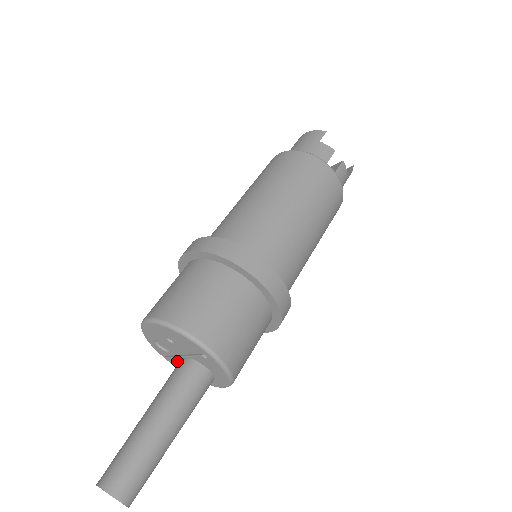
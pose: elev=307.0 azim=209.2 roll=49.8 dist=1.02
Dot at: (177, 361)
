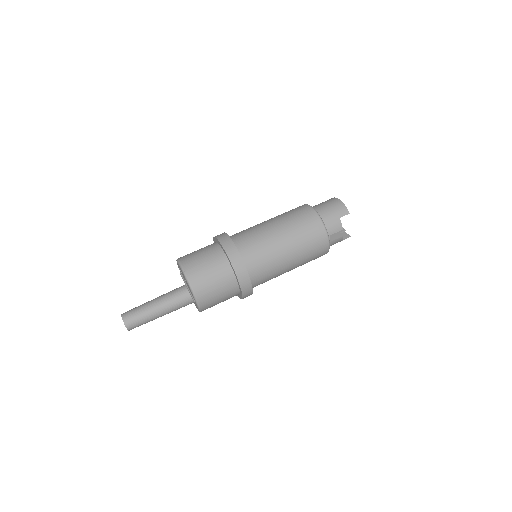
Dot at: occluded
